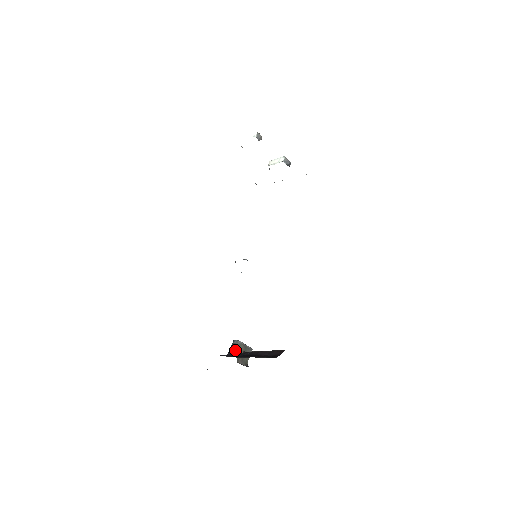
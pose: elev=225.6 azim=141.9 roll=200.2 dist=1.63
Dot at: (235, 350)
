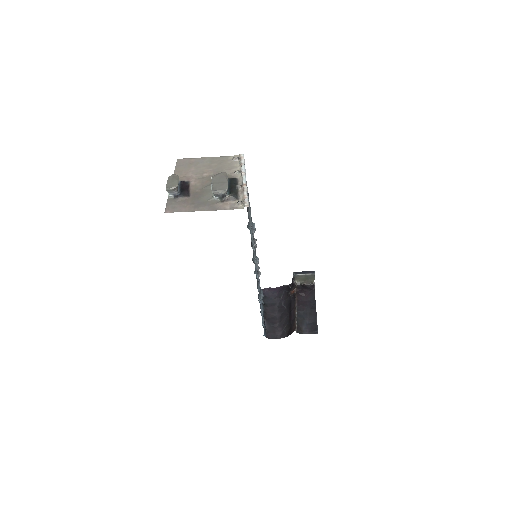
Dot at: (297, 279)
